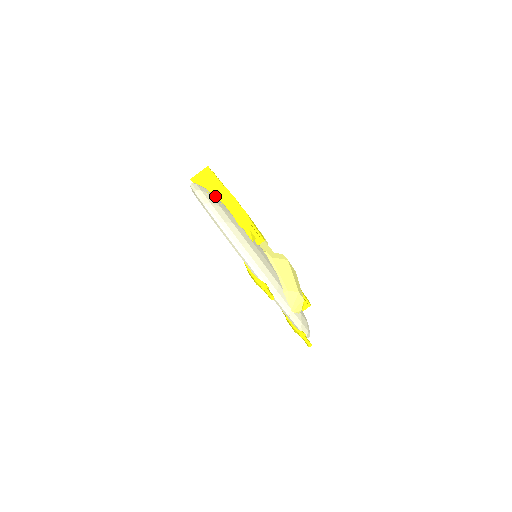
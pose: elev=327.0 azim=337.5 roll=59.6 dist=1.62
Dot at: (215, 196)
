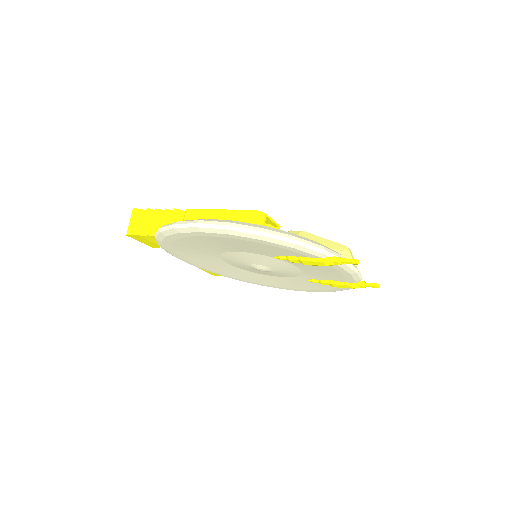
Dot at: occluded
